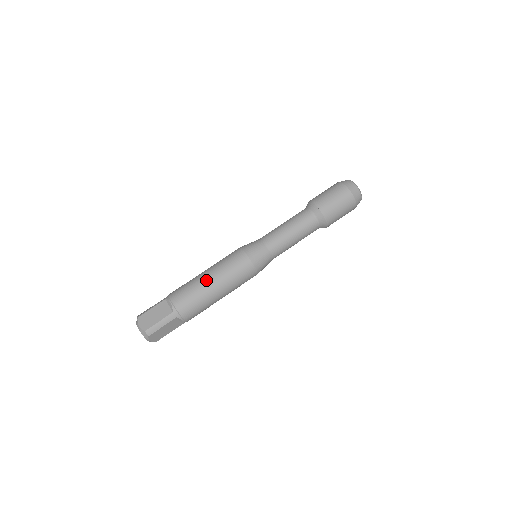
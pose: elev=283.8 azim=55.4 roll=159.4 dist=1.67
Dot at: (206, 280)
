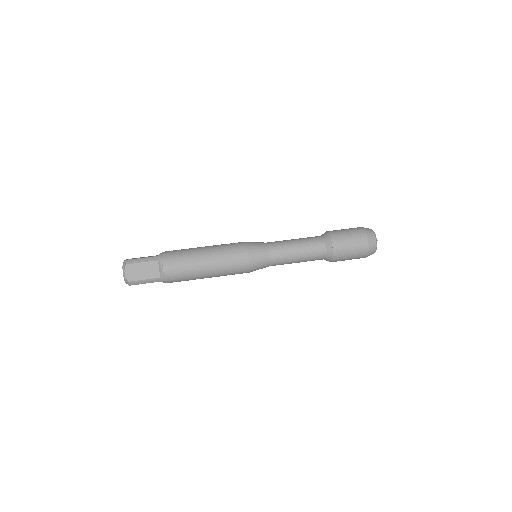
Dot at: (202, 265)
